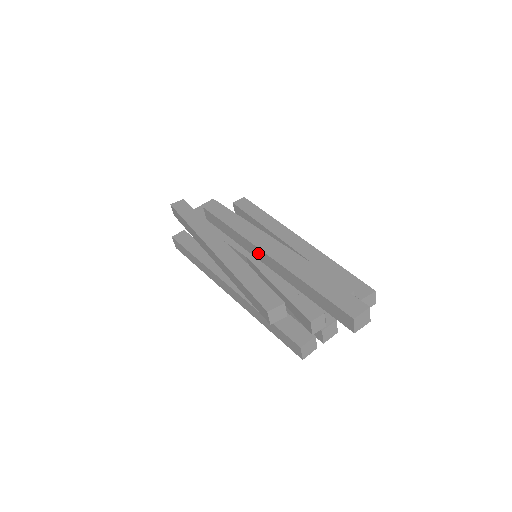
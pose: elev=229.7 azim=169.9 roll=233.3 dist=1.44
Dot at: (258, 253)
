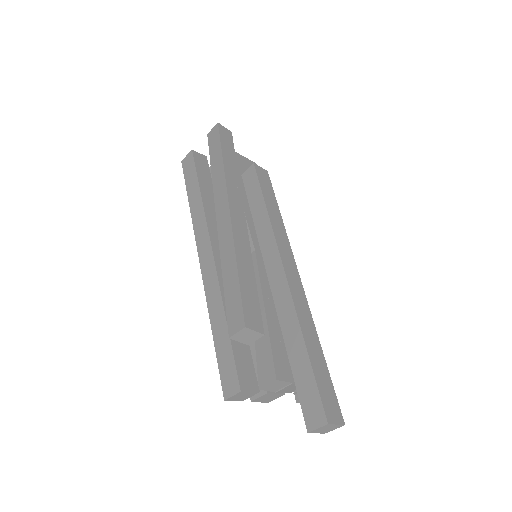
Dot at: (274, 261)
